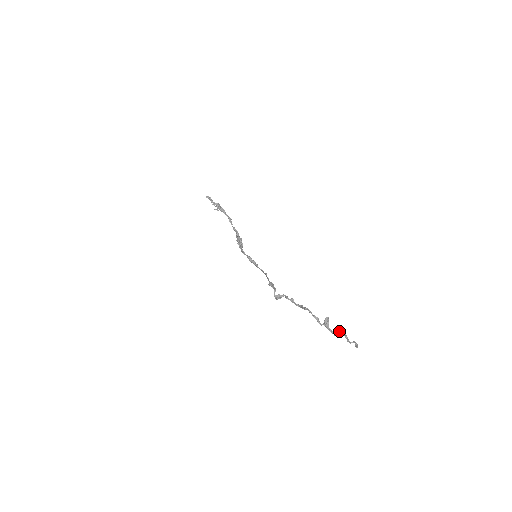
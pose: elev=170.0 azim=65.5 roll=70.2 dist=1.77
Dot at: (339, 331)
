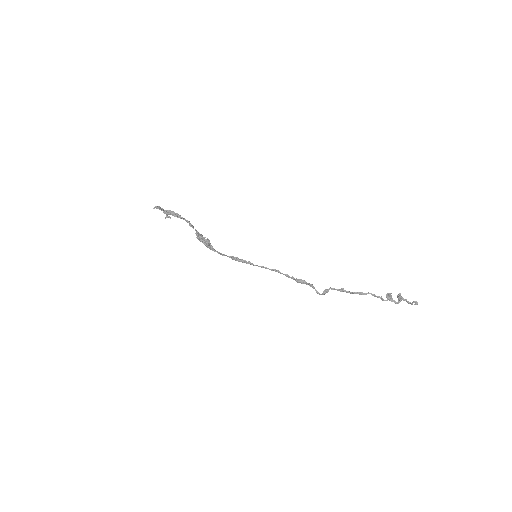
Dot at: (401, 299)
